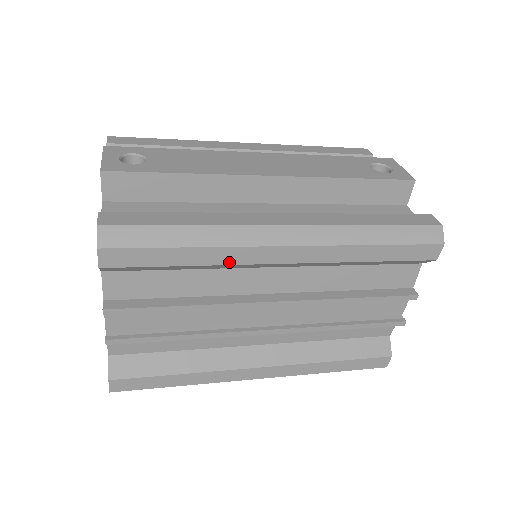
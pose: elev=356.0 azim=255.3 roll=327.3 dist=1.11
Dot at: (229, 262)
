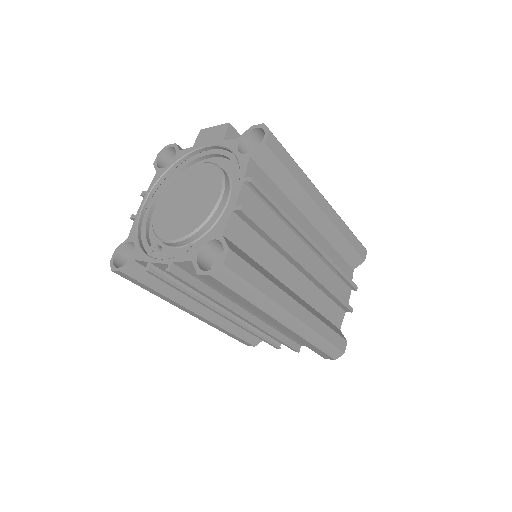
Dot at: (307, 191)
